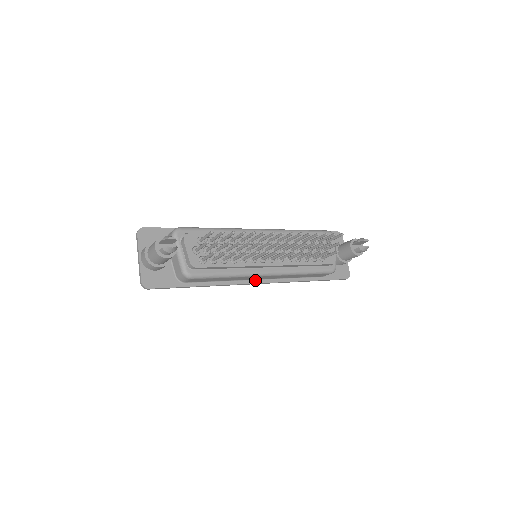
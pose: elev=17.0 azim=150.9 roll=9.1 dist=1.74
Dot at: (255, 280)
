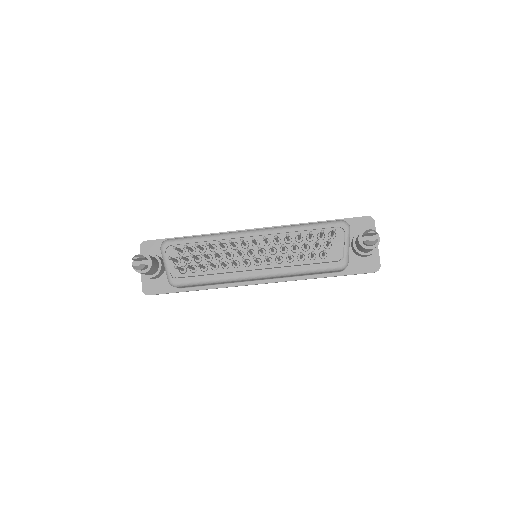
Dot at: (253, 281)
